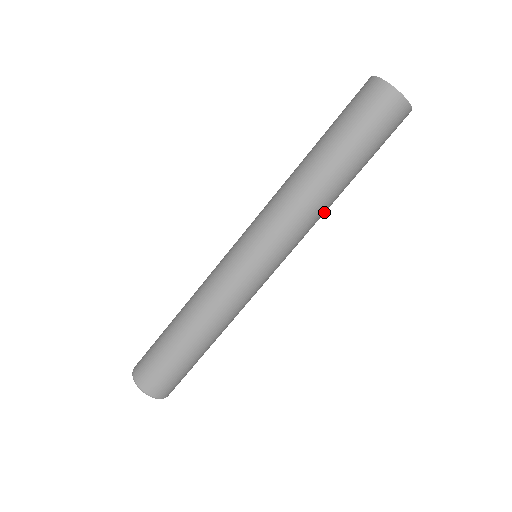
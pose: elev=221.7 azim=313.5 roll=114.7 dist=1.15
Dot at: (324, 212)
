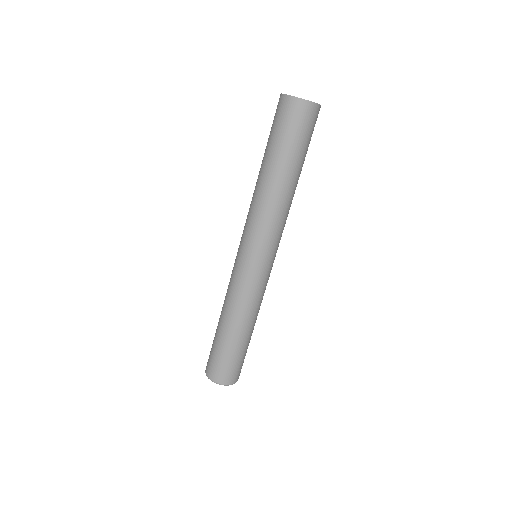
Dot at: (289, 205)
